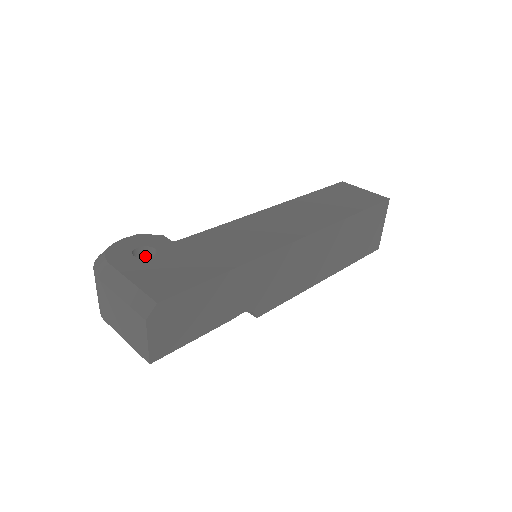
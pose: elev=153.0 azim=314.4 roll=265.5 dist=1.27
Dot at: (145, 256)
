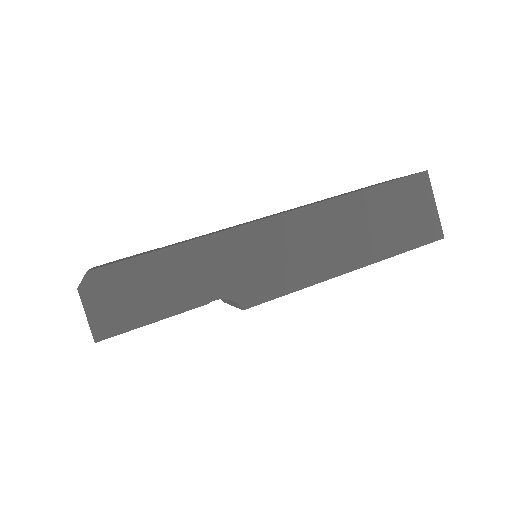
Dot at: occluded
